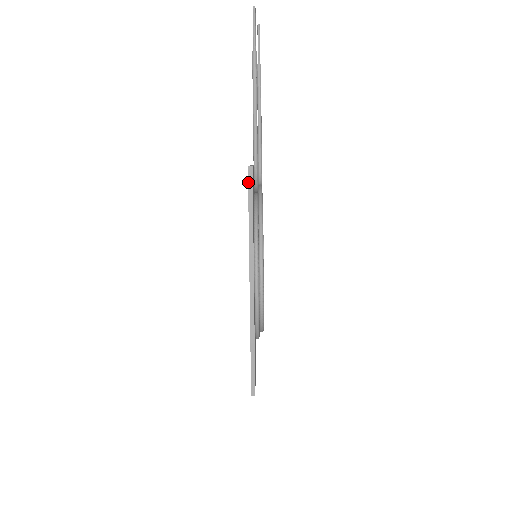
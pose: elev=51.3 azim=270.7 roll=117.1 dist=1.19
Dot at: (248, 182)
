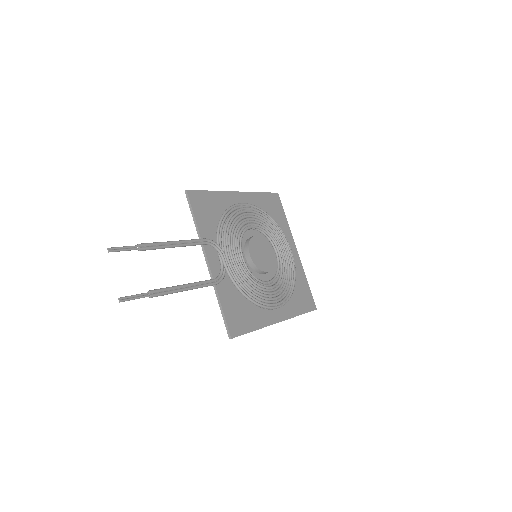
Dot at: occluded
